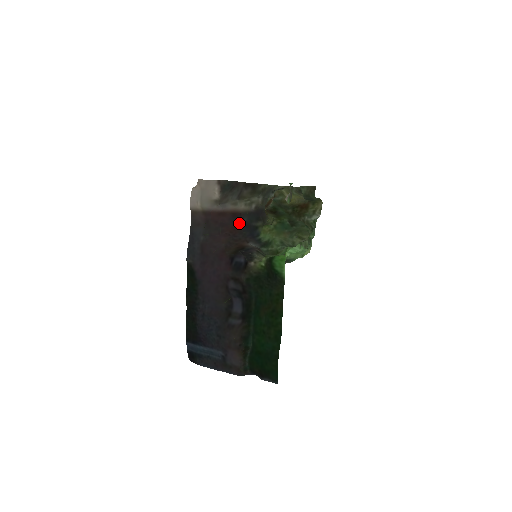
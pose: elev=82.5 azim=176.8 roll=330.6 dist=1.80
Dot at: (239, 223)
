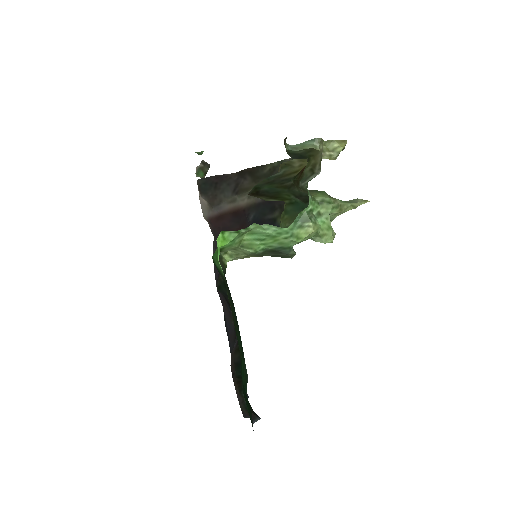
Dot at: (245, 222)
